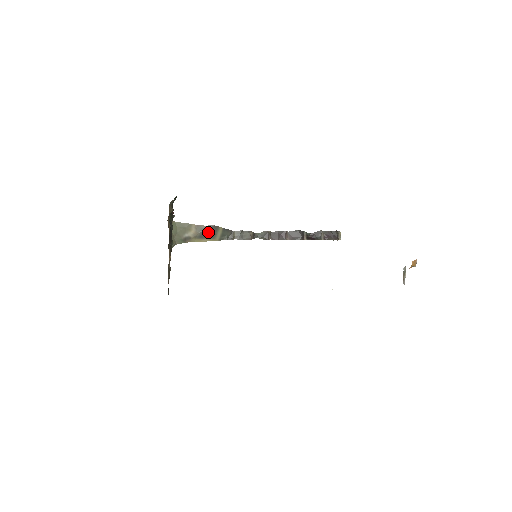
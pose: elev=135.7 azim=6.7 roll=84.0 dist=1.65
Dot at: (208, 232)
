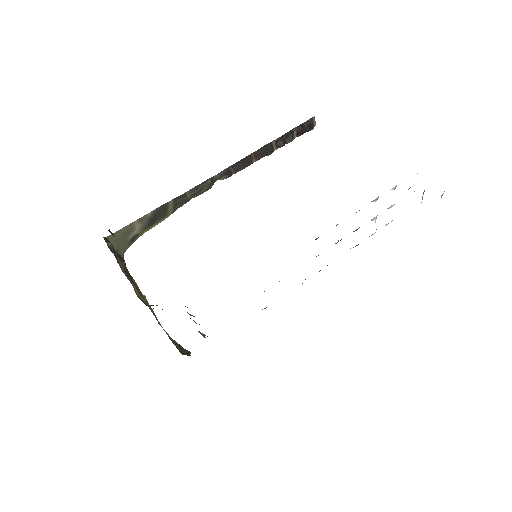
Dot at: (157, 216)
